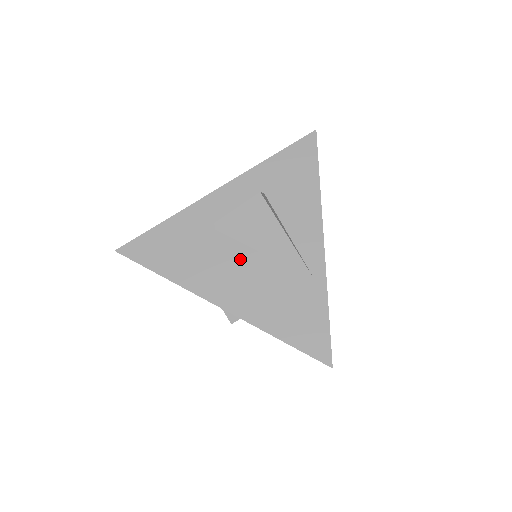
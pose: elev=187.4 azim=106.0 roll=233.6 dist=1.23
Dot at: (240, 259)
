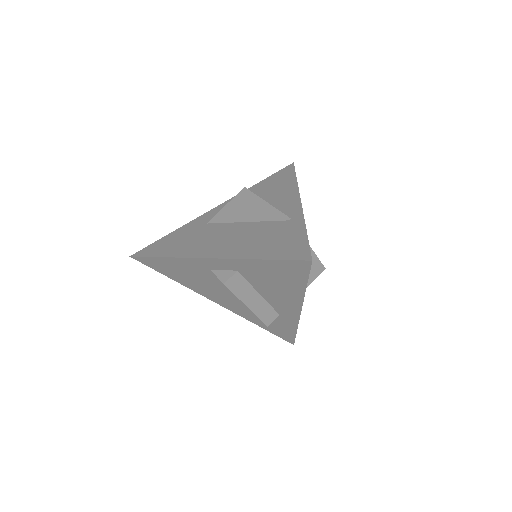
Dot at: (229, 230)
